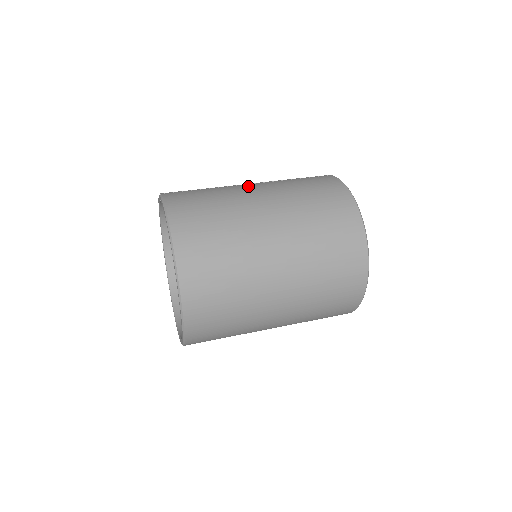
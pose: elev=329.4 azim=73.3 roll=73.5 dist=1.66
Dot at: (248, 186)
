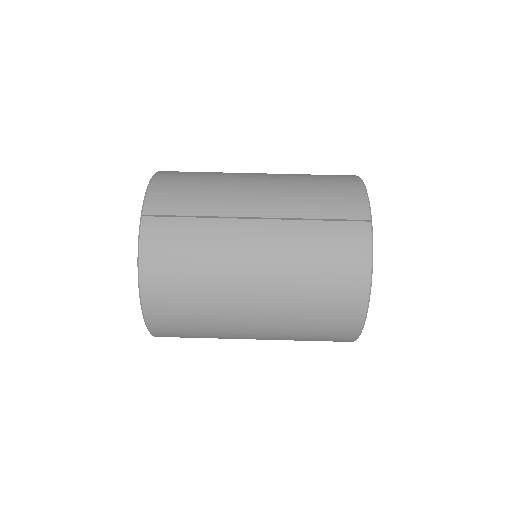
Dot at: (249, 232)
